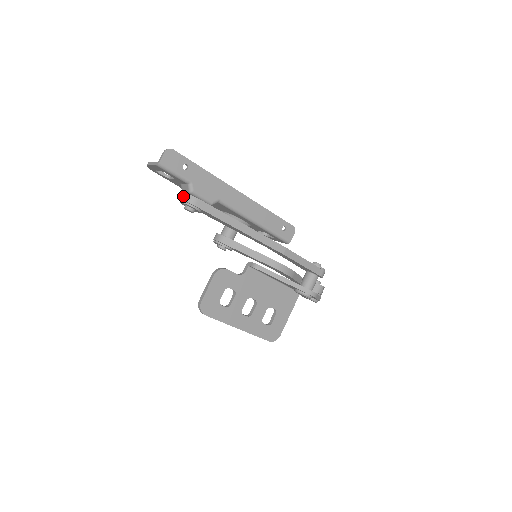
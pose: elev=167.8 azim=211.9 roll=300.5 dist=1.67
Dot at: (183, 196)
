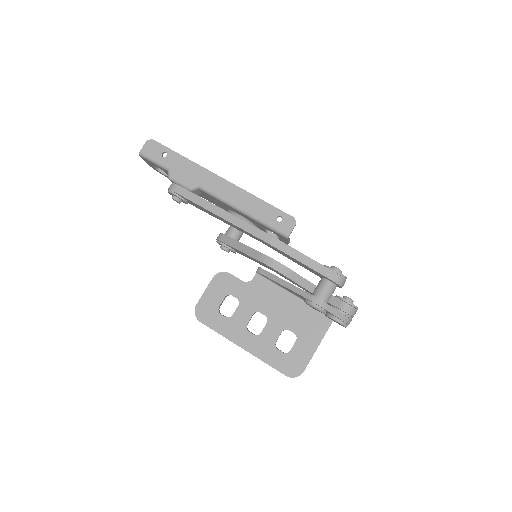
Dot at: occluded
